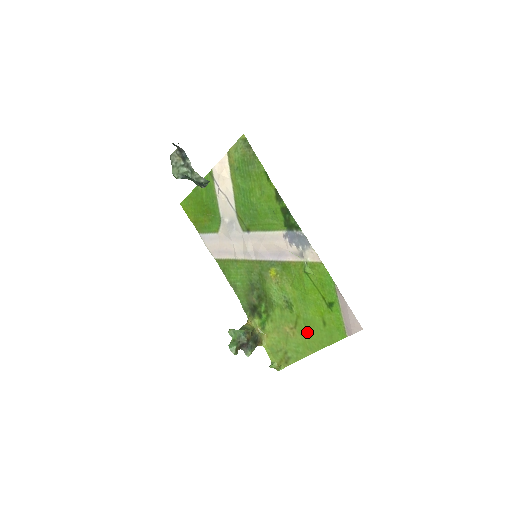
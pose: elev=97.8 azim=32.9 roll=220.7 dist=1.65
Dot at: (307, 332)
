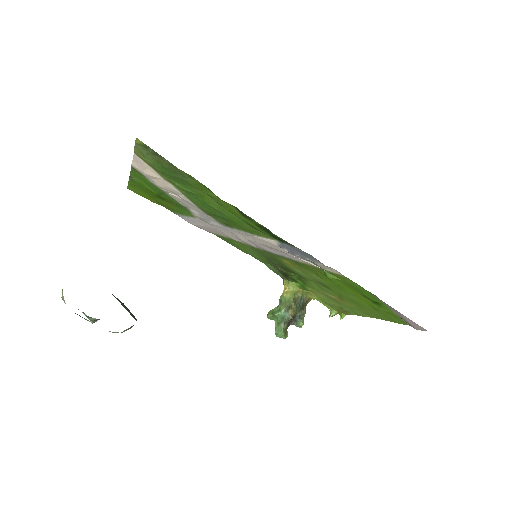
Dot at: (358, 306)
